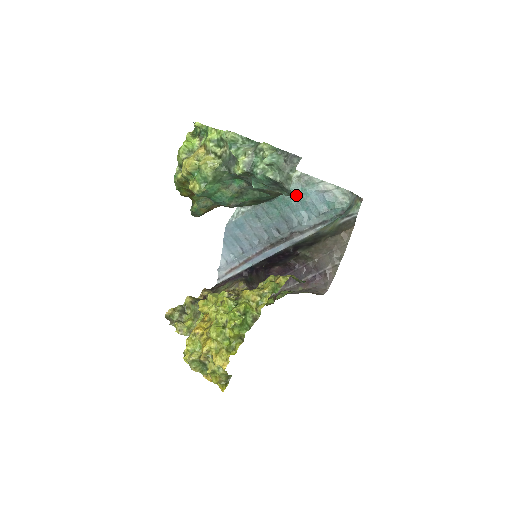
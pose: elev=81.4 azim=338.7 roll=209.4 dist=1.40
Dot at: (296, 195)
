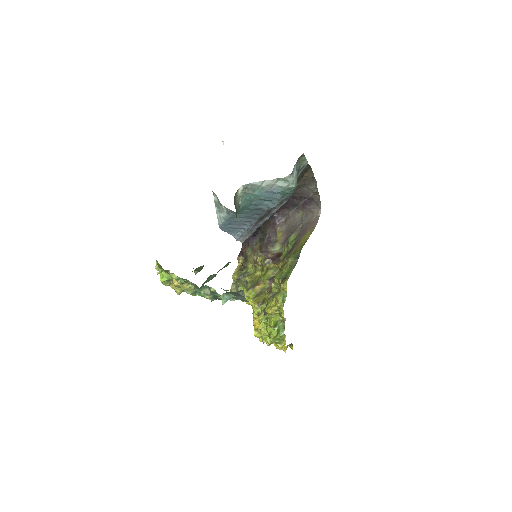
Dot at: (251, 200)
